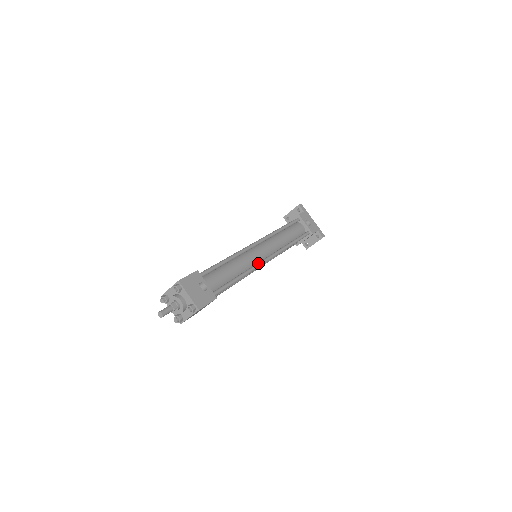
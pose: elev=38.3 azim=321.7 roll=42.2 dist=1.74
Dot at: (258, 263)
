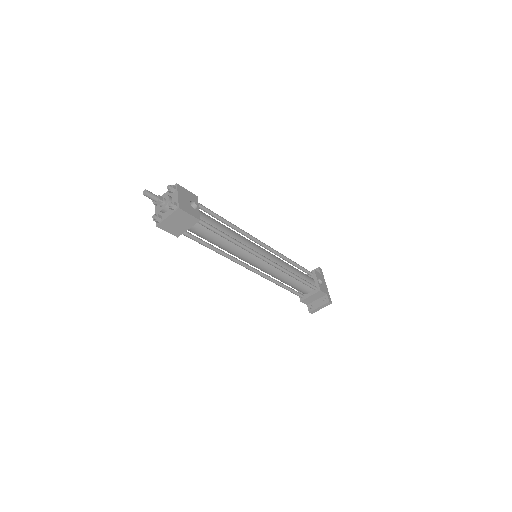
Dot at: occluded
